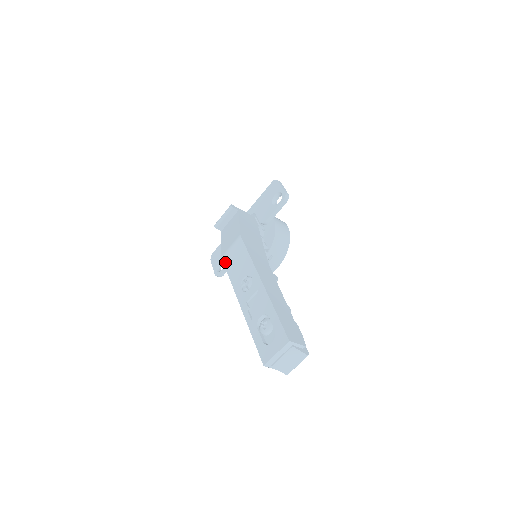
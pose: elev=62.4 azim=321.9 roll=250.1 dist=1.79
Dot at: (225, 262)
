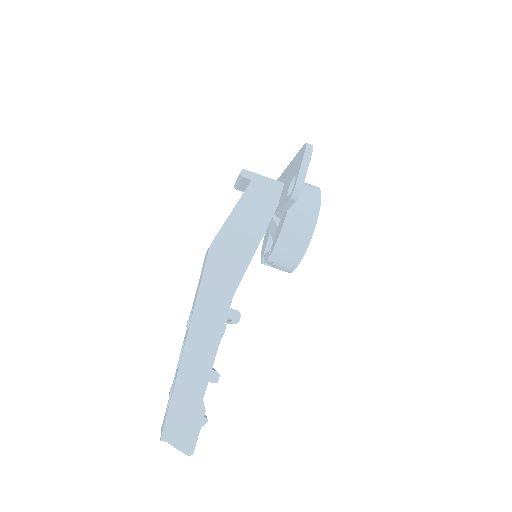
Dot at: (203, 263)
